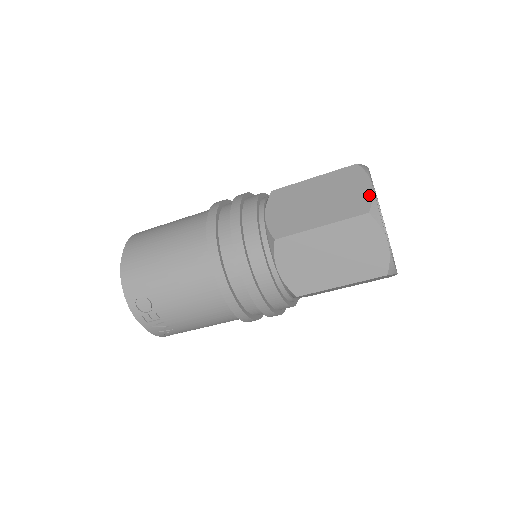
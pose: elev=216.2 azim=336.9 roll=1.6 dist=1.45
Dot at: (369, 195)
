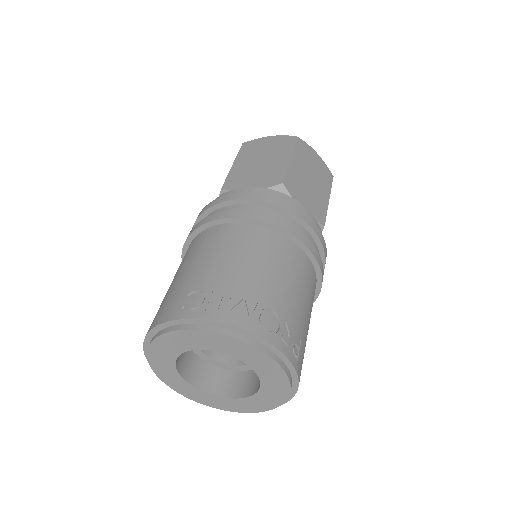
Dot at: occluded
